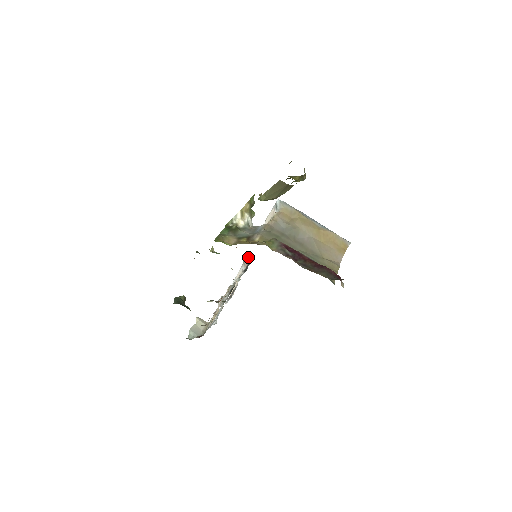
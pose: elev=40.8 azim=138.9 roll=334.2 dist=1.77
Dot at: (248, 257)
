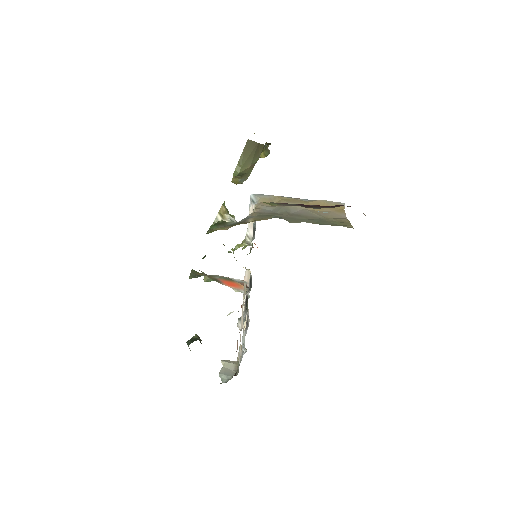
Dot at: (246, 276)
